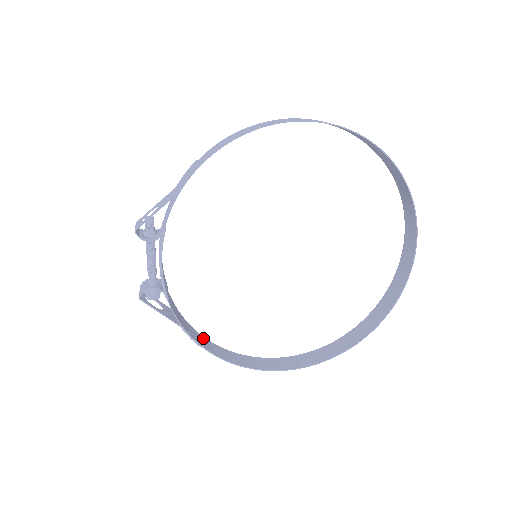
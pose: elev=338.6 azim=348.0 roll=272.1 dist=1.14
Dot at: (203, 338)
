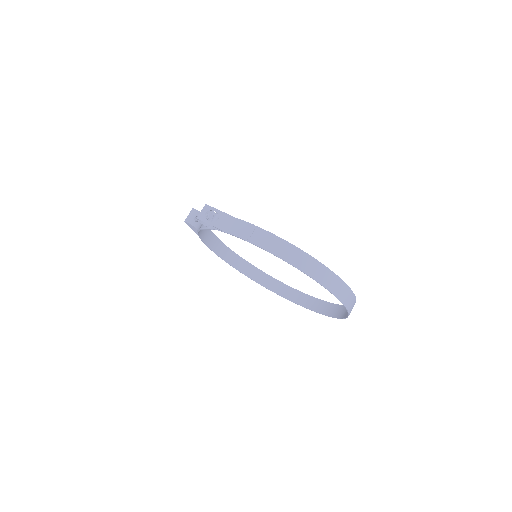
Dot at: (212, 235)
